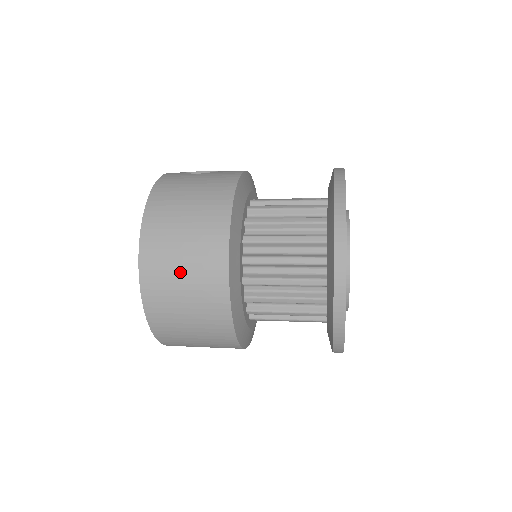
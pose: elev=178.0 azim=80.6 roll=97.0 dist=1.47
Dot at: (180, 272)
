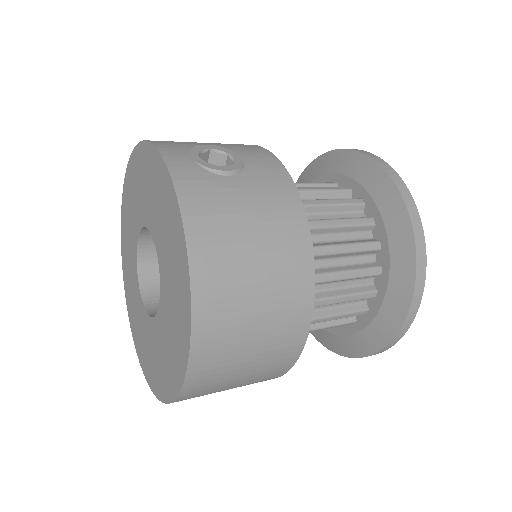
Dot at: (246, 358)
